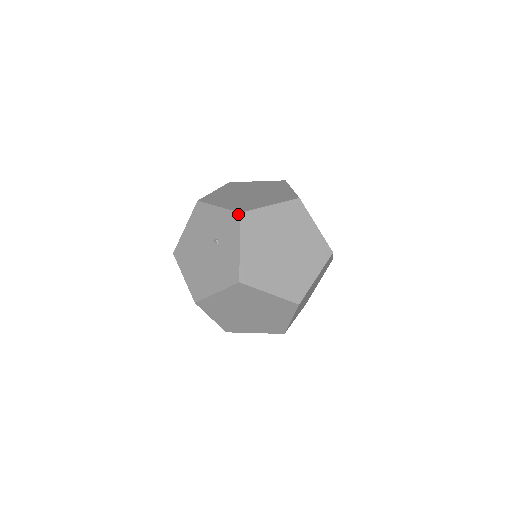
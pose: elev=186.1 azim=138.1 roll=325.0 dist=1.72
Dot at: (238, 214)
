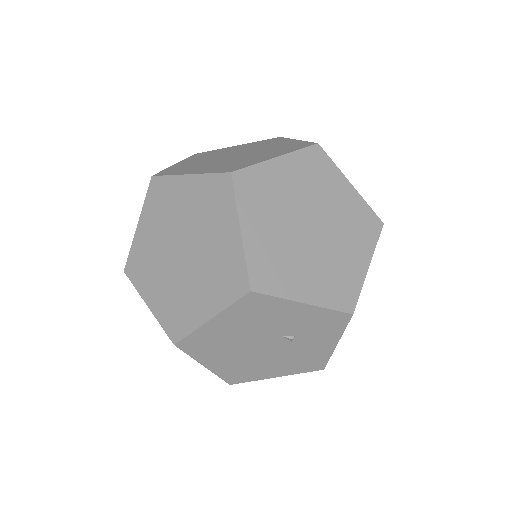
Dot at: (348, 316)
